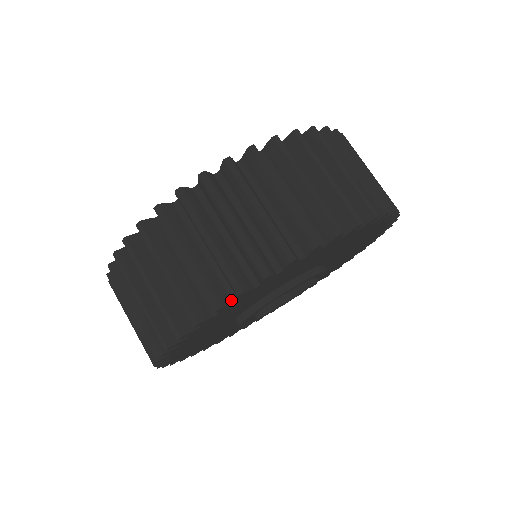
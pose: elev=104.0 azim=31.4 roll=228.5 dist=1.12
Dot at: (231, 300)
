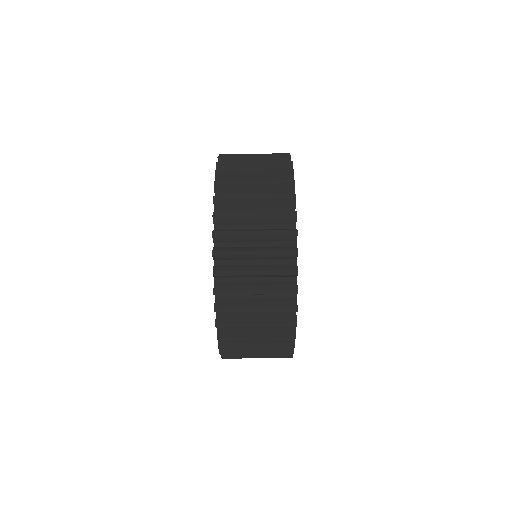
Dot at: (294, 297)
